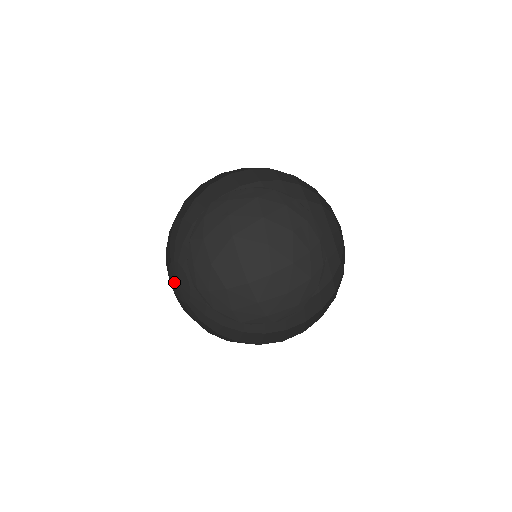
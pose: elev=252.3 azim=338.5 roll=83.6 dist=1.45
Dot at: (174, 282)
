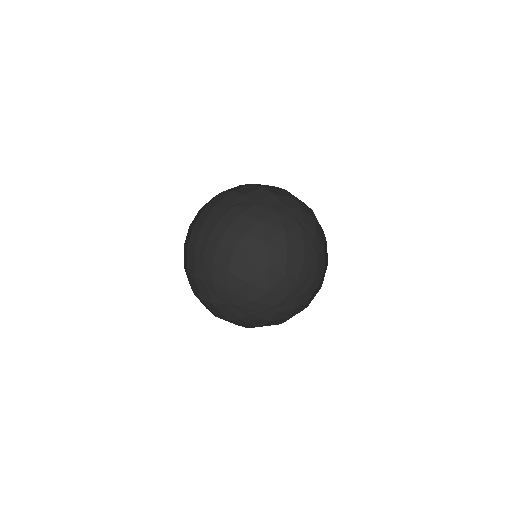
Dot at: occluded
